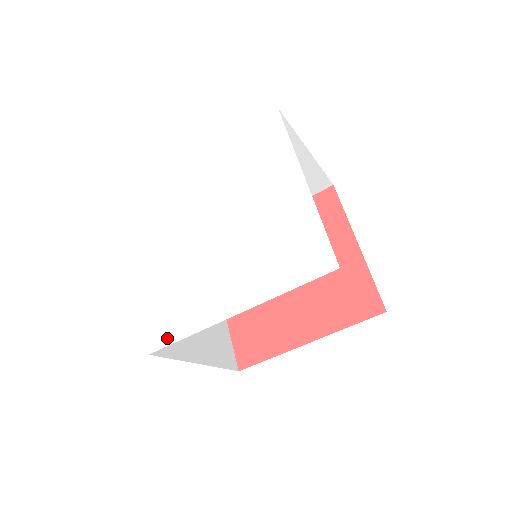
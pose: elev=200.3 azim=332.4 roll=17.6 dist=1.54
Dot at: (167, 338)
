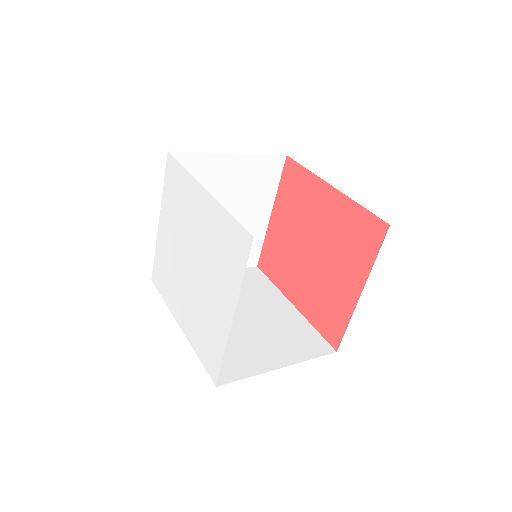
Dot at: (158, 286)
